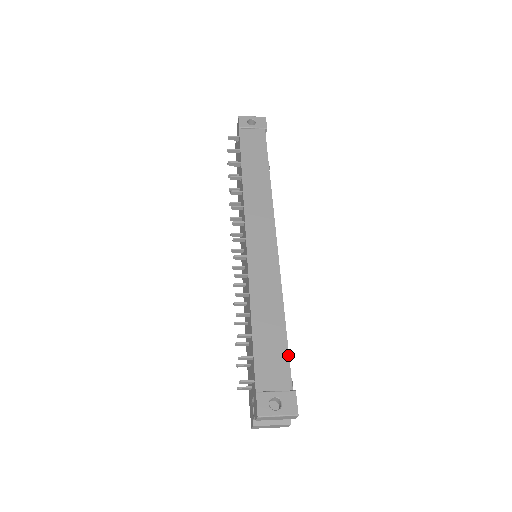
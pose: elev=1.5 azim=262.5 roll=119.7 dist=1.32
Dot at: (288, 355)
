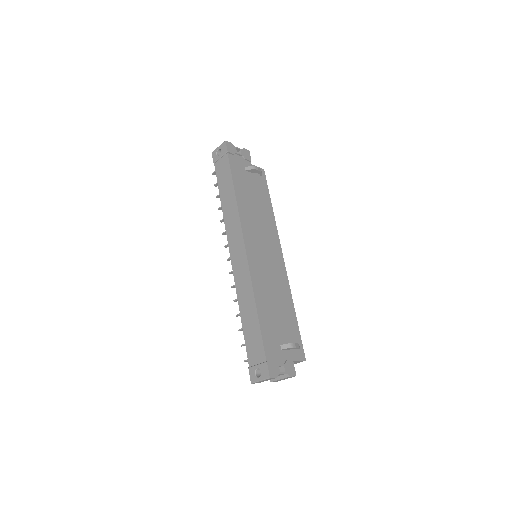
Dot at: (261, 337)
